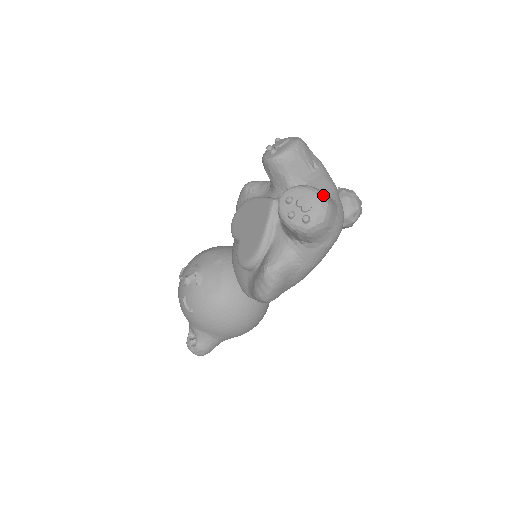
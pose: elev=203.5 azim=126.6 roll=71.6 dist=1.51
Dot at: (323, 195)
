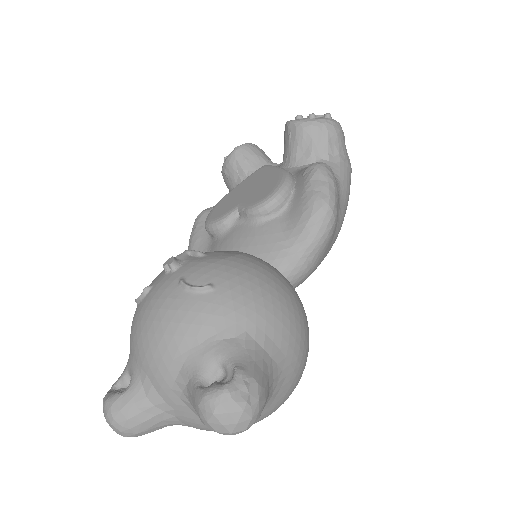
Dot at: occluded
